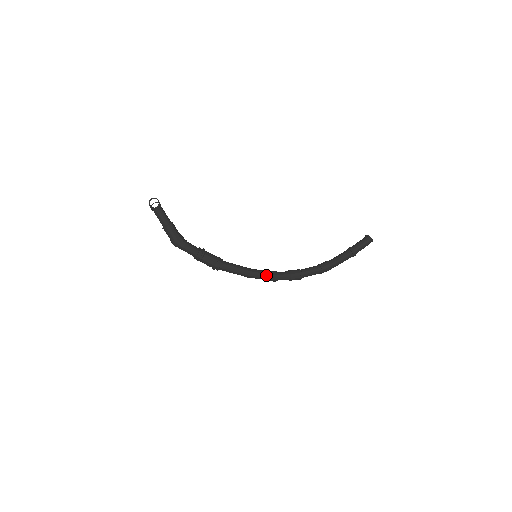
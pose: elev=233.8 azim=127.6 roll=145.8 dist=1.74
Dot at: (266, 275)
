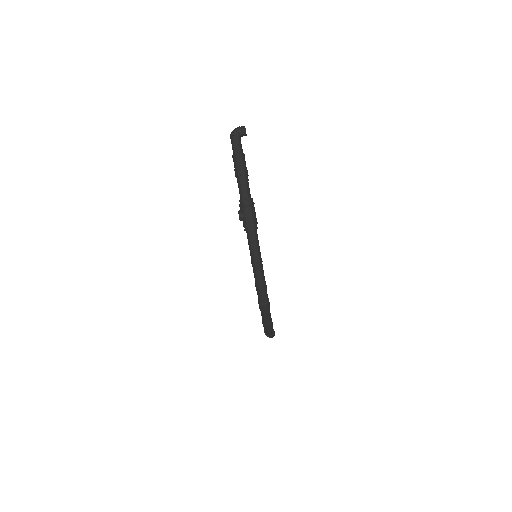
Dot at: (264, 276)
